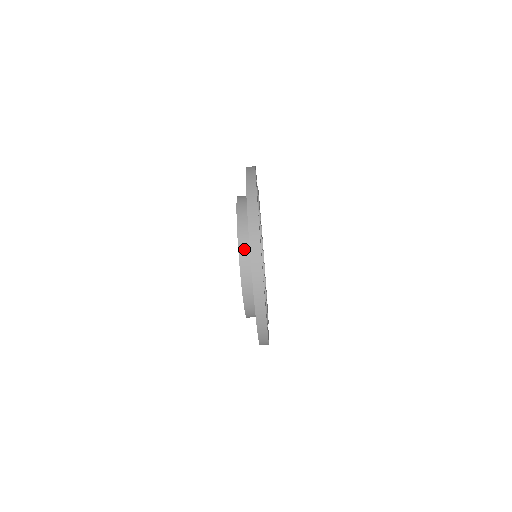
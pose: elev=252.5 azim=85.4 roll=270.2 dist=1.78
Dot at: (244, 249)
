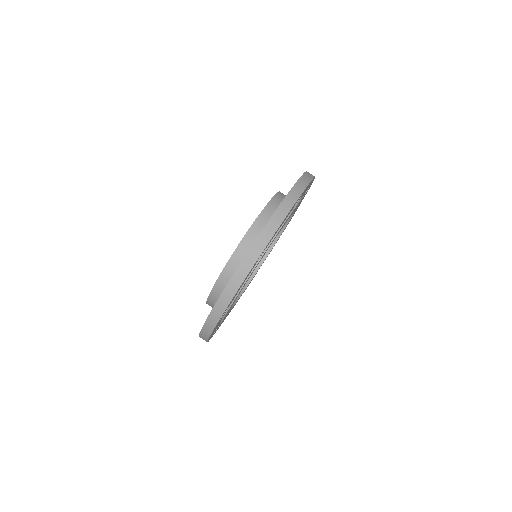
Dot at: (283, 195)
